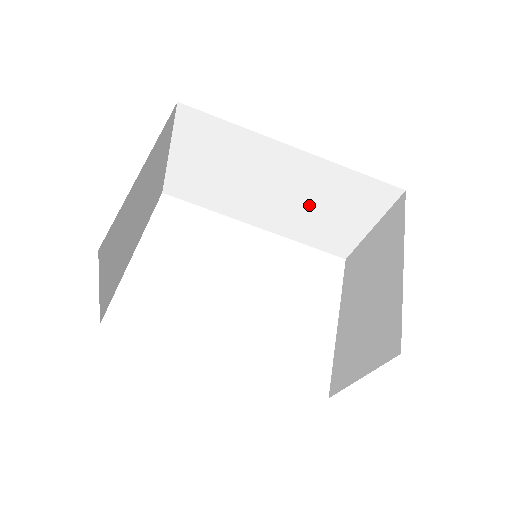
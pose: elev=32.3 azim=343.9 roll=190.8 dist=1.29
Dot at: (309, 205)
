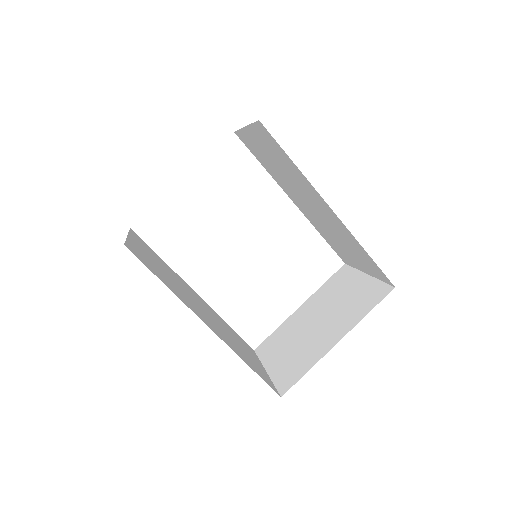
Dot at: (331, 230)
